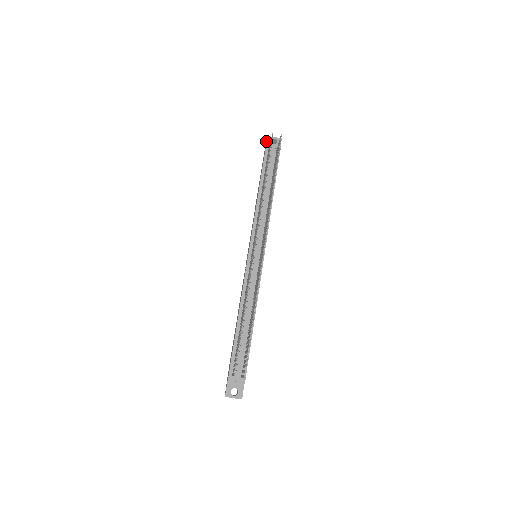
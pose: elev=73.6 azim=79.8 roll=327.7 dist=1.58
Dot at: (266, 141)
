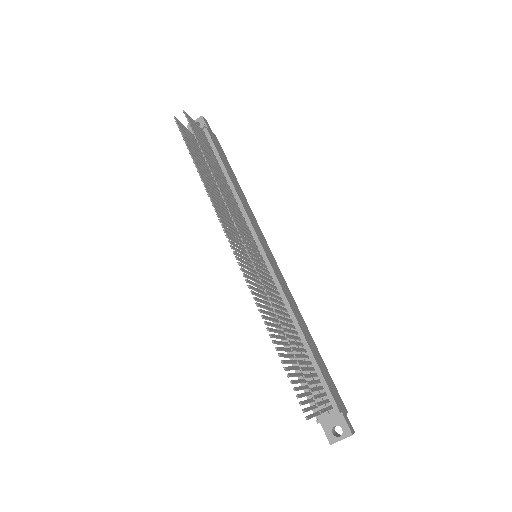
Dot at: occluded
